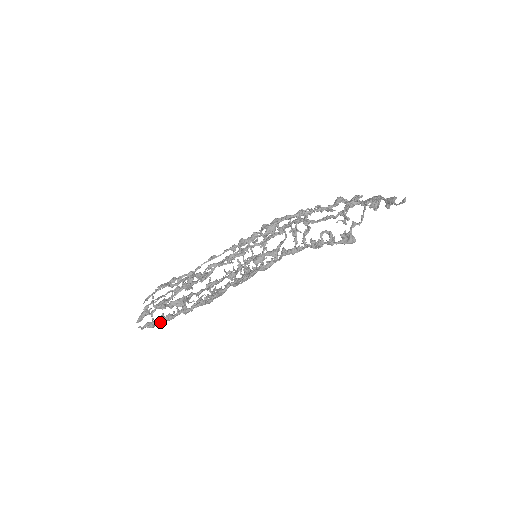
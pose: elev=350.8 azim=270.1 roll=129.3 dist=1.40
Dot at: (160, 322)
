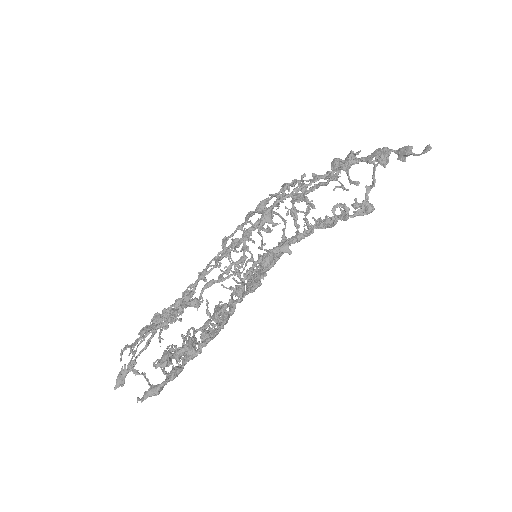
Dot at: (166, 383)
